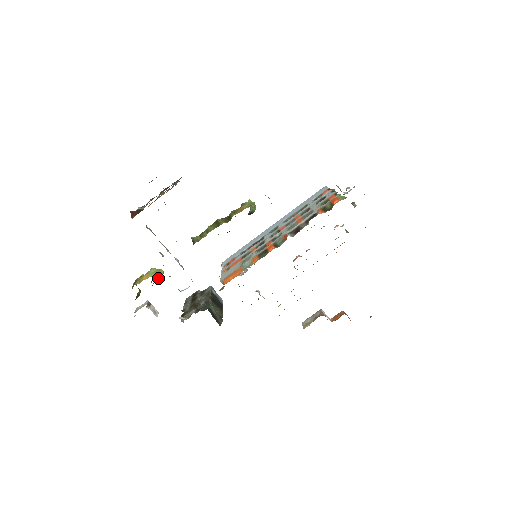
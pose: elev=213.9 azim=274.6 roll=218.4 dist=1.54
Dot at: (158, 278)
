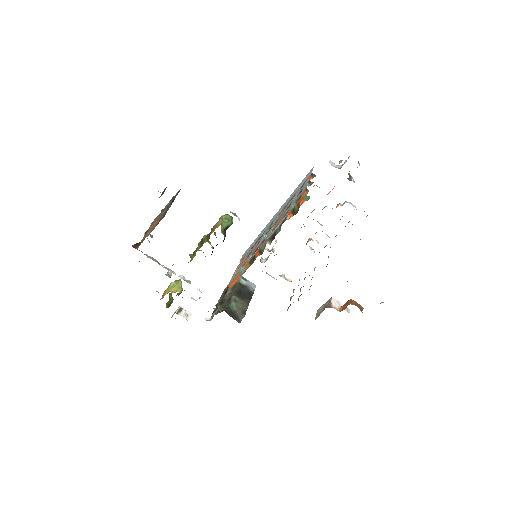
Dot at: (175, 292)
